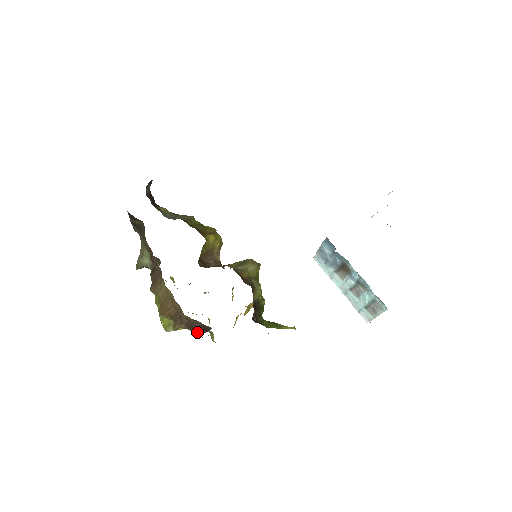
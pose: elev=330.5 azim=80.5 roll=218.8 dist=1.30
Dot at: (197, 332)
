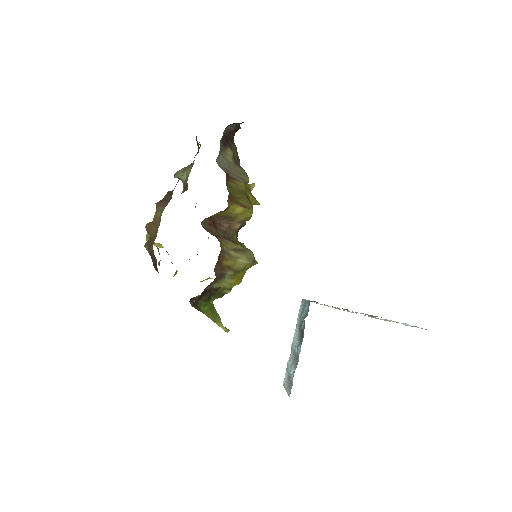
Dot at: (154, 265)
